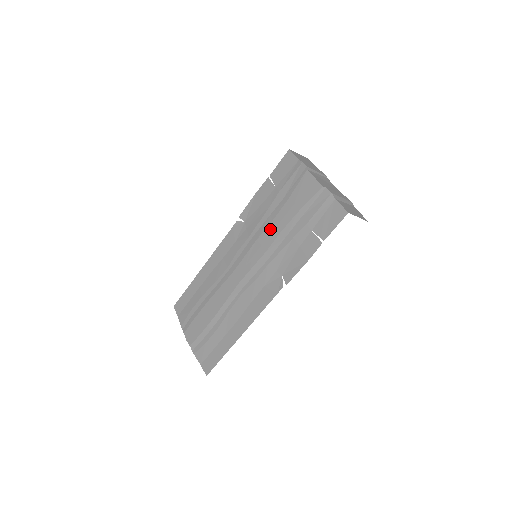
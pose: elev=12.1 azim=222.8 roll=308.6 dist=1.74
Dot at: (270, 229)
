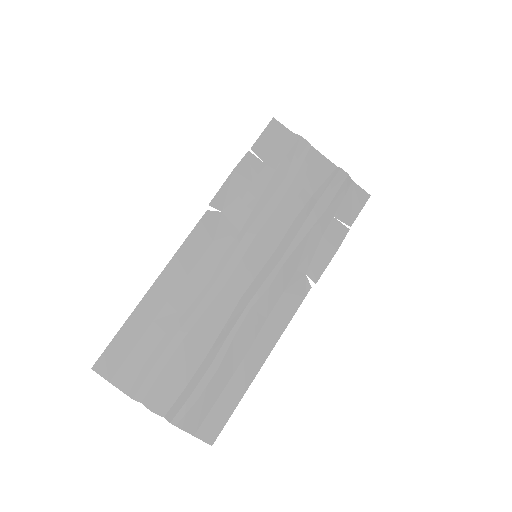
Dot at: (276, 218)
